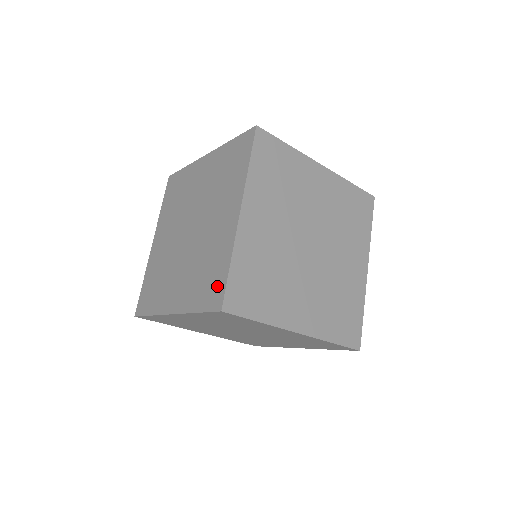
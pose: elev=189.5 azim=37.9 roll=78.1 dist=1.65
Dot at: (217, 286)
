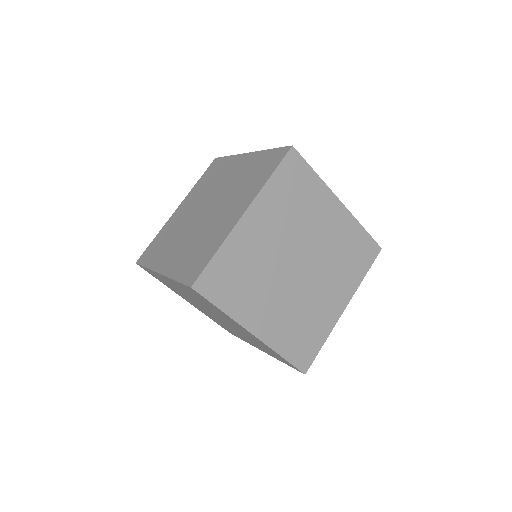
Dot at: (199, 266)
